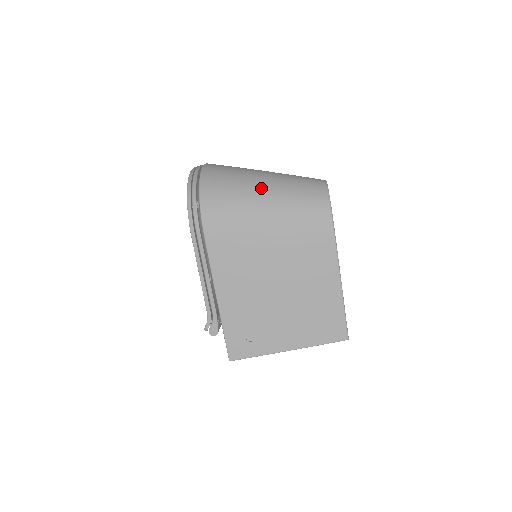
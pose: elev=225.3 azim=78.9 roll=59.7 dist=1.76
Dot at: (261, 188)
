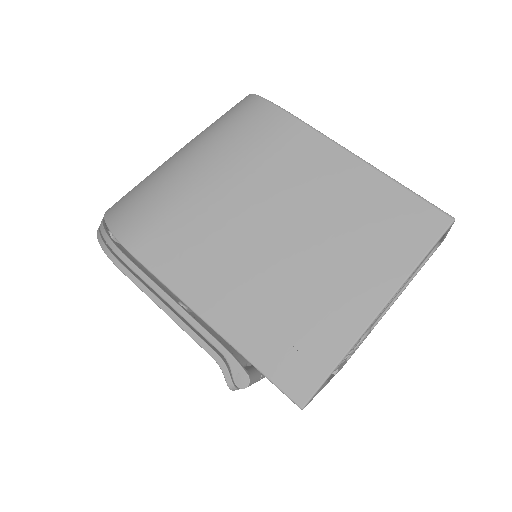
Dot at: (171, 158)
